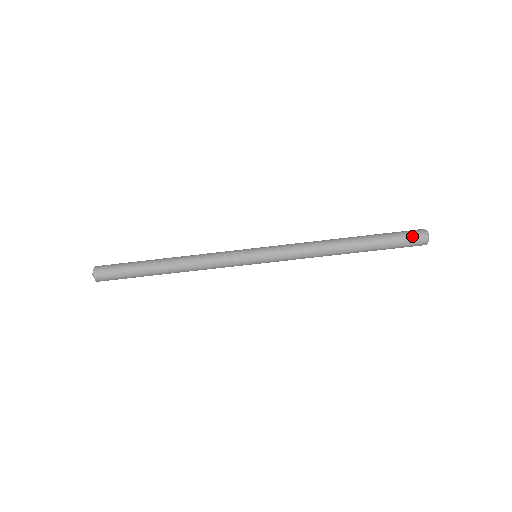
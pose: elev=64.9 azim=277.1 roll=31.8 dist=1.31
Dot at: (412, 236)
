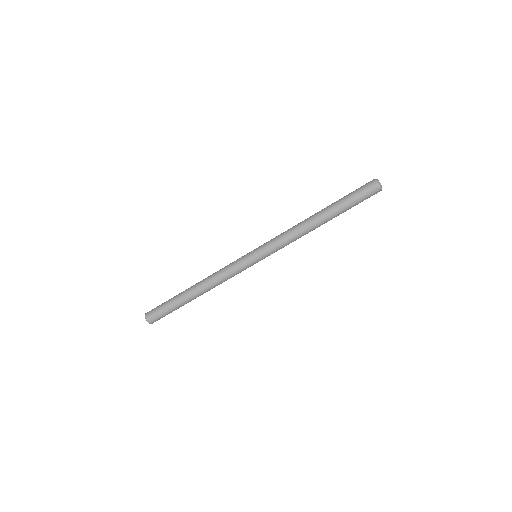
Dot at: (366, 188)
